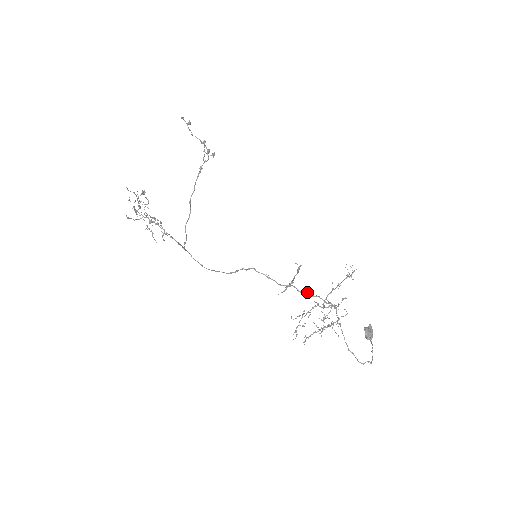
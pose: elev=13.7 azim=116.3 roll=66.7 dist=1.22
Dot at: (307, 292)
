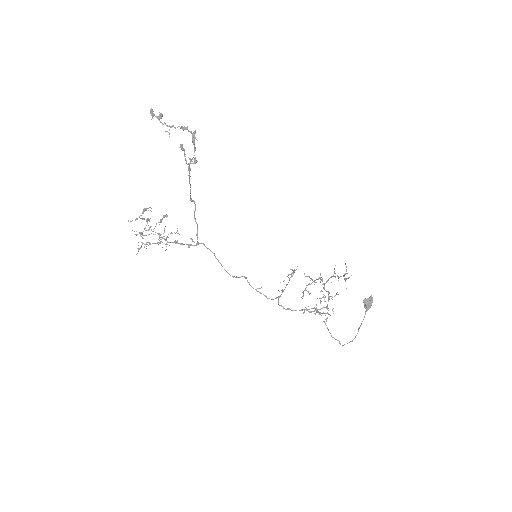
Dot at: (291, 310)
